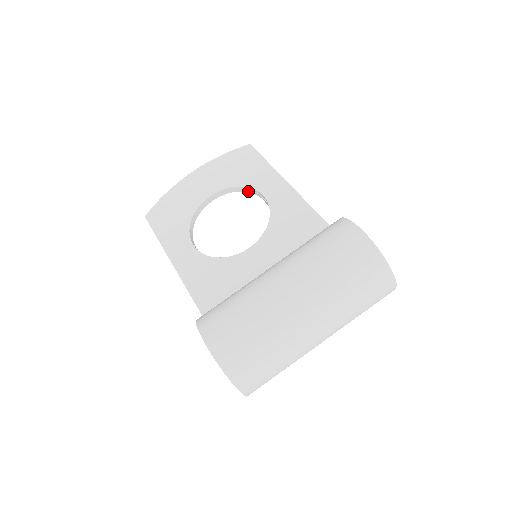
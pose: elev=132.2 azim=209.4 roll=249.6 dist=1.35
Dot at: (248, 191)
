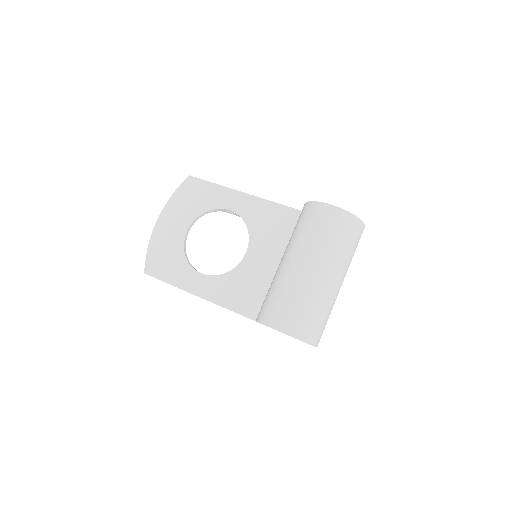
Dot at: occluded
